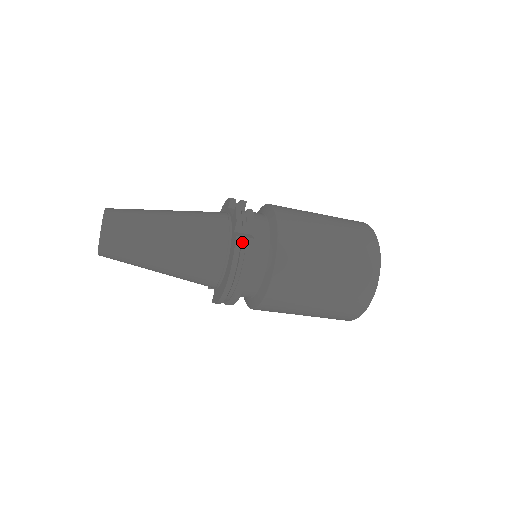
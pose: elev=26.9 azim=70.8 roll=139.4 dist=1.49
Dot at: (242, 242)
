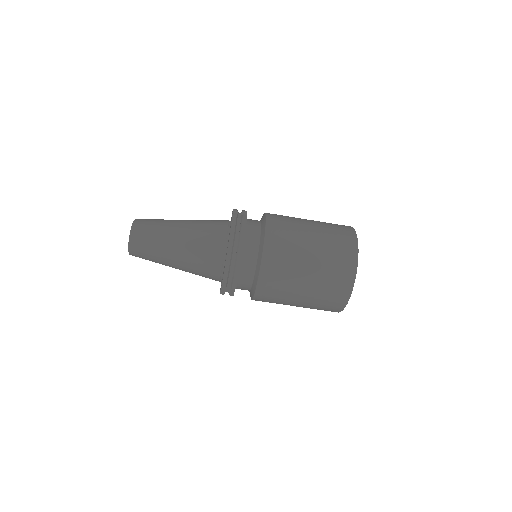
Dot at: (238, 218)
